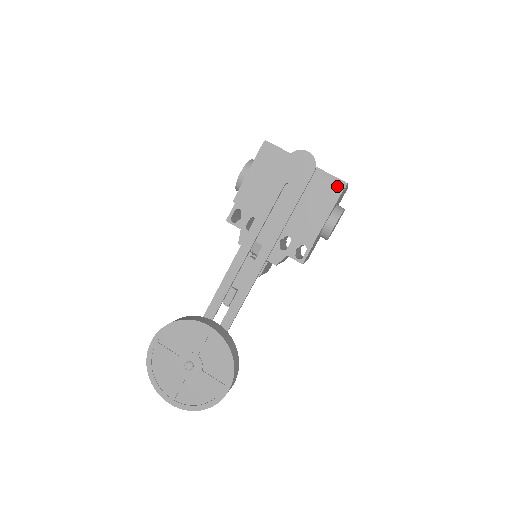
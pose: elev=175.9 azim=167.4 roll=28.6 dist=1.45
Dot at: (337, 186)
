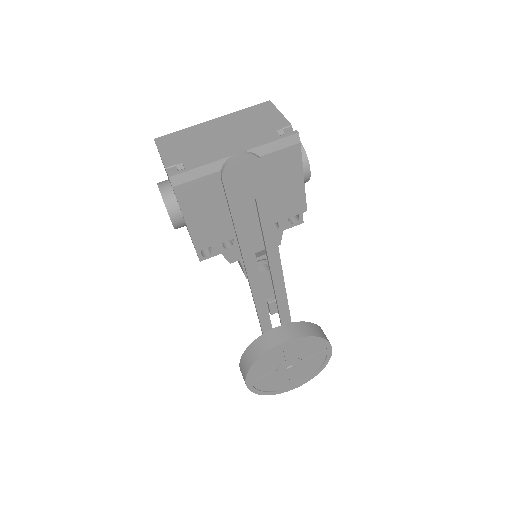
Dot at: (291, 146)
